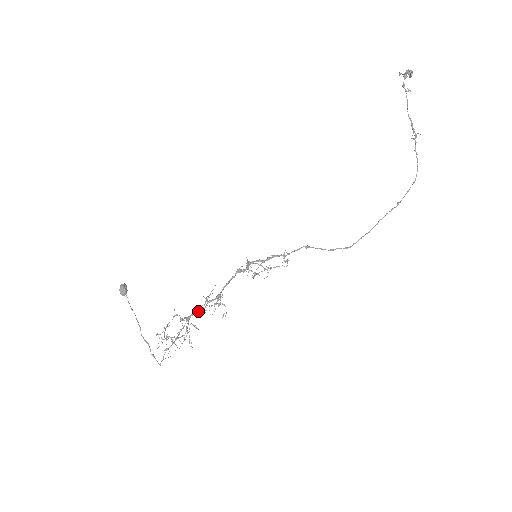
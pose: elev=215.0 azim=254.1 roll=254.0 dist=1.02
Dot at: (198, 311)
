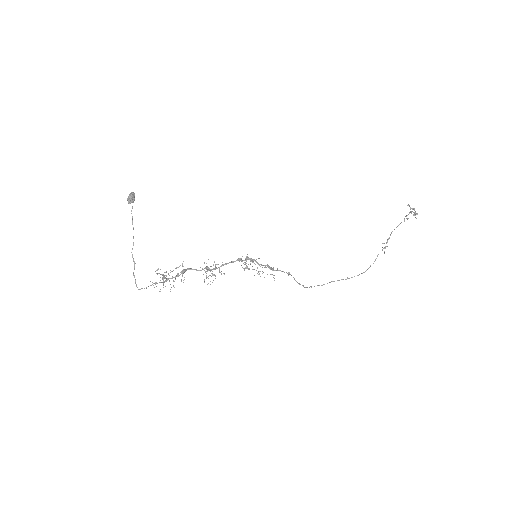
Dot at: occluded
